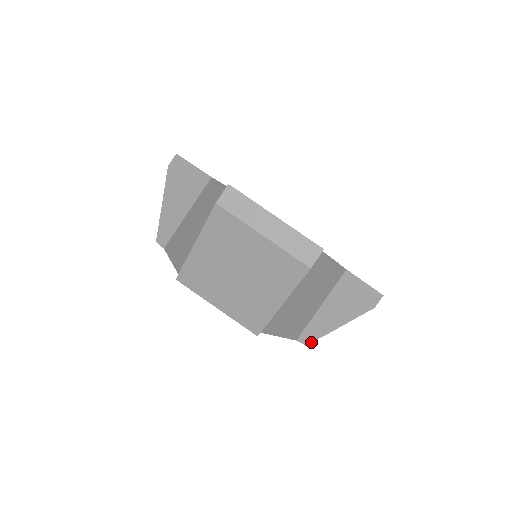
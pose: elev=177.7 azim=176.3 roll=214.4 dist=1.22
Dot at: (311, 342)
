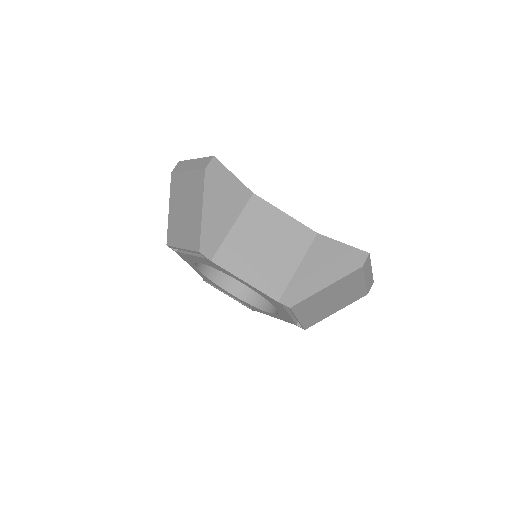
Dot at: (295, 304)
